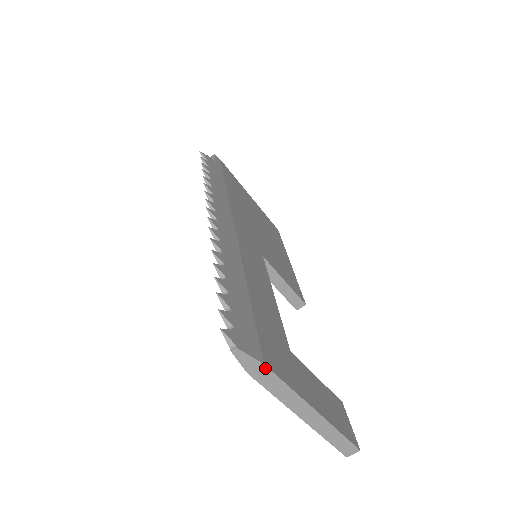
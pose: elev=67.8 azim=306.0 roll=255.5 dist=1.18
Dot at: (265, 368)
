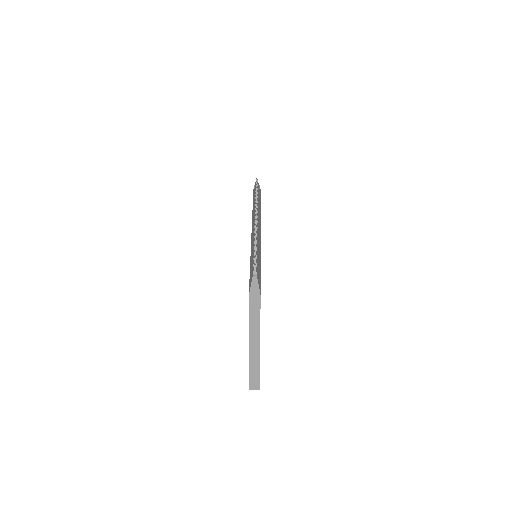
Dot at: (259, 298)
